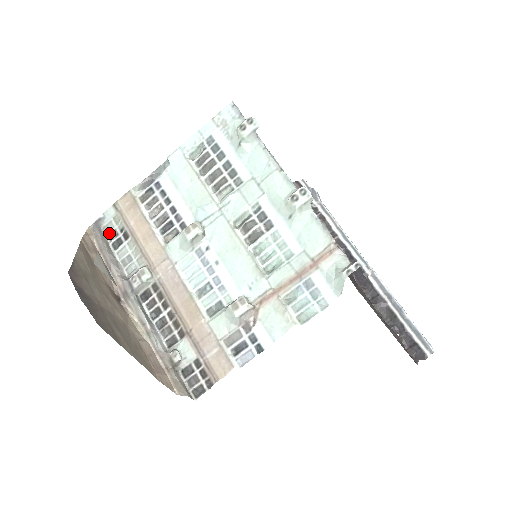
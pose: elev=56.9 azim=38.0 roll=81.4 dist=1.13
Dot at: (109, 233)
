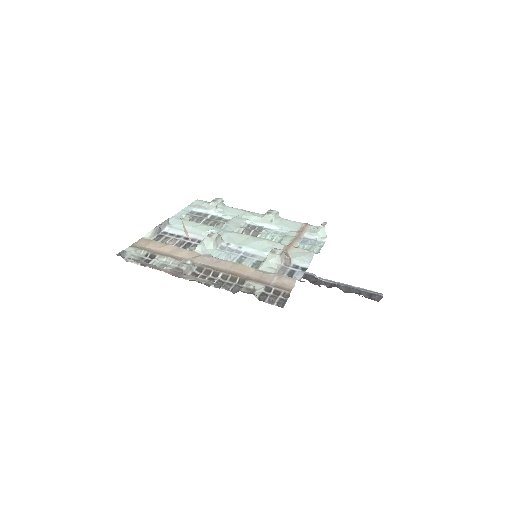
Dot at: occluded
